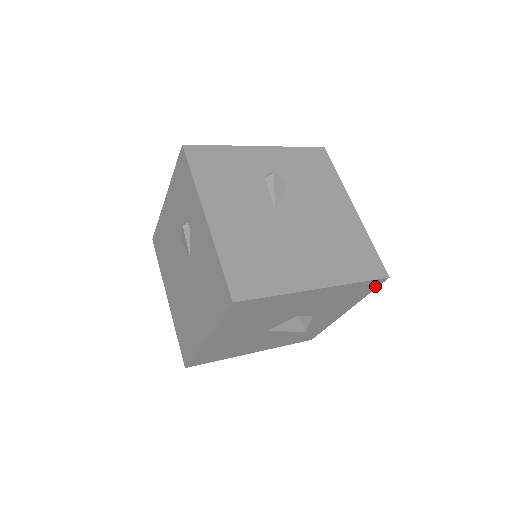
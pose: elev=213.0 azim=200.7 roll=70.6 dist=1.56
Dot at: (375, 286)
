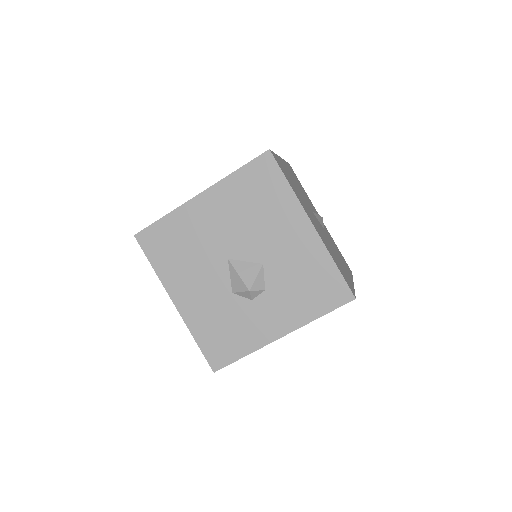
Dot at: (337, 303)
